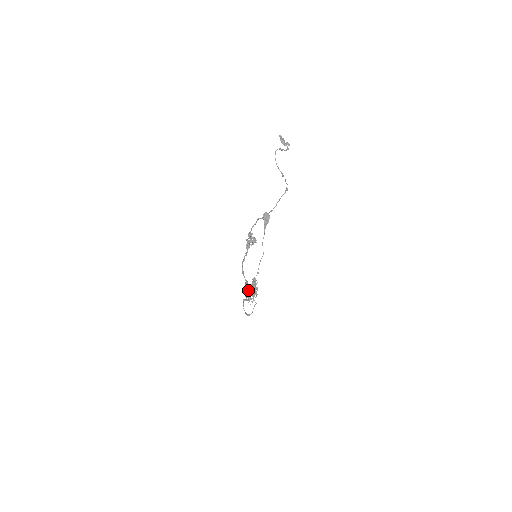
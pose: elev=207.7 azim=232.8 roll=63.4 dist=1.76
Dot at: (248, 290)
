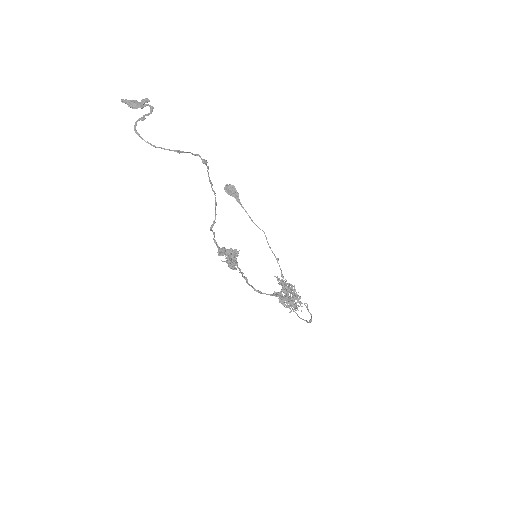
Dot at: (284, 299)
